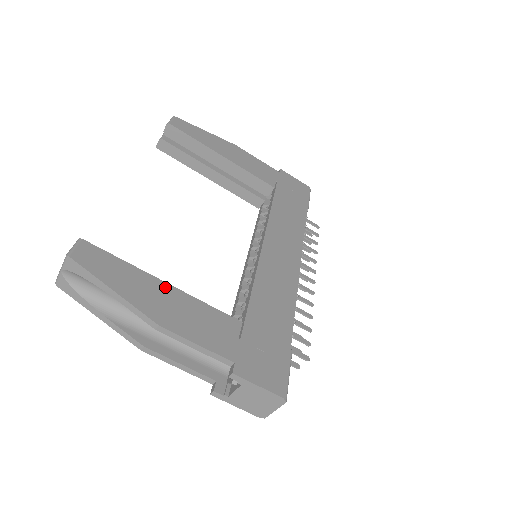
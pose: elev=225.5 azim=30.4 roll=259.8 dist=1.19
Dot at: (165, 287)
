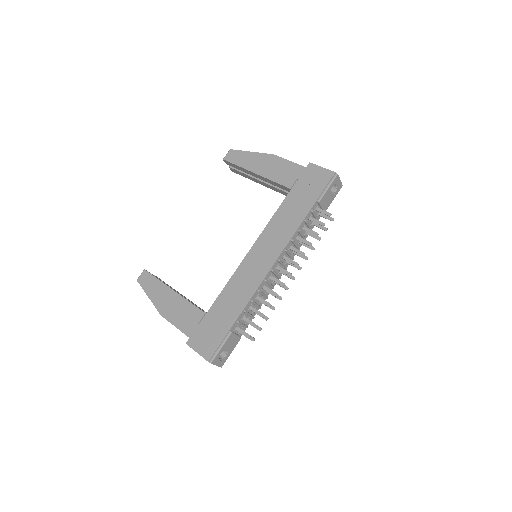
Dot at: (172, 293)
